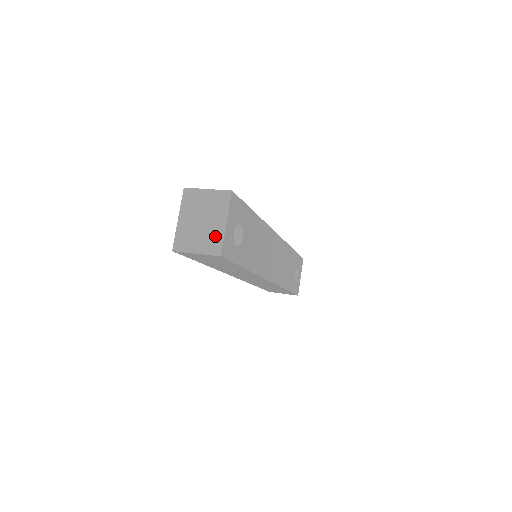
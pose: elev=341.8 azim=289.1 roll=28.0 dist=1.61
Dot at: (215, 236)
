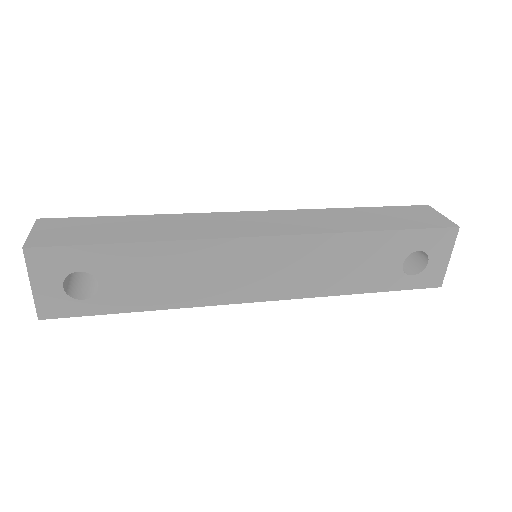
Dot at: occluded
